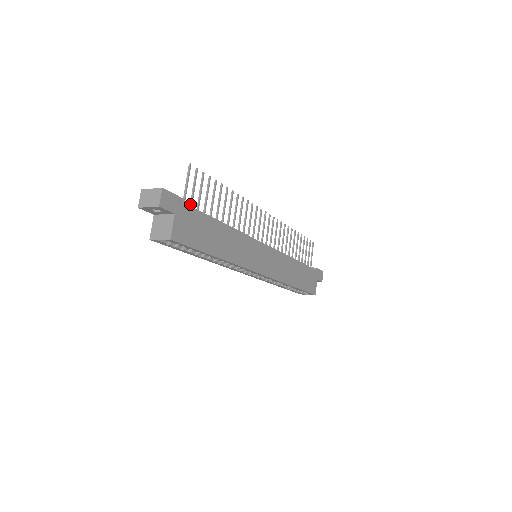
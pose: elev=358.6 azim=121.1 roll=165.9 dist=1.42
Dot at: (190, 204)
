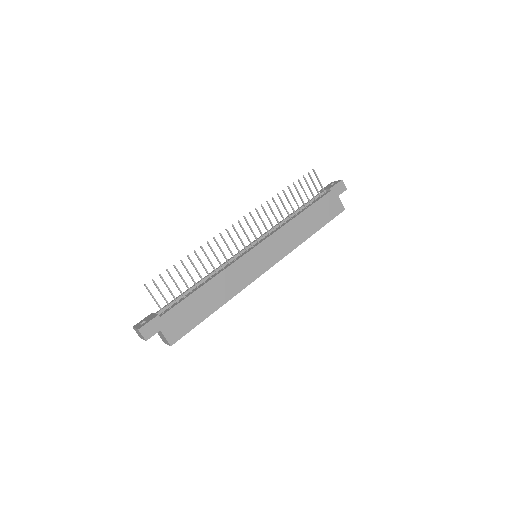
Dot at: (168, 305)
